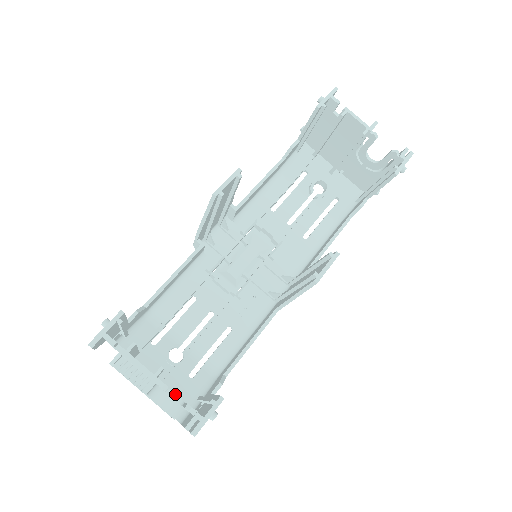
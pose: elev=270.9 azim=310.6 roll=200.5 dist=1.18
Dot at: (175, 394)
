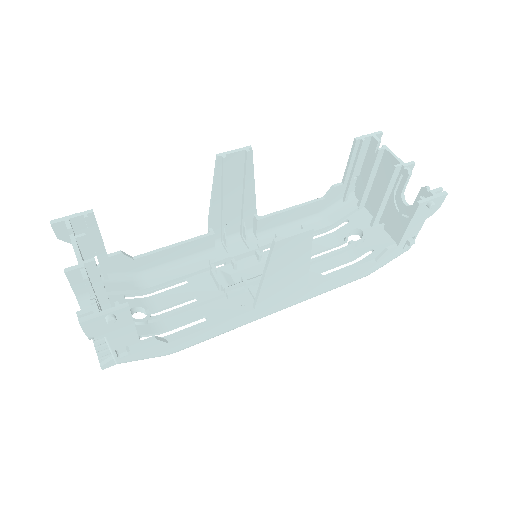
Dot at: (100, 309)
